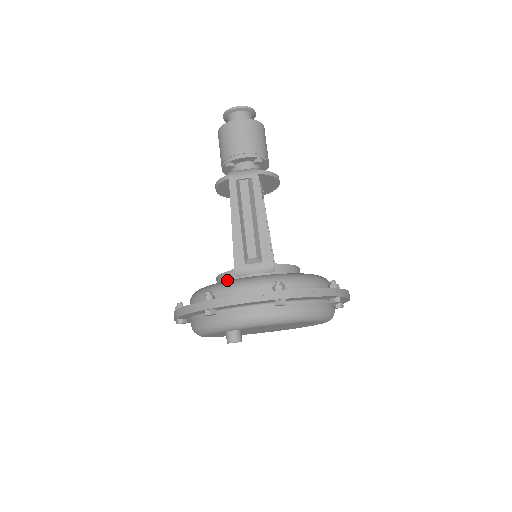
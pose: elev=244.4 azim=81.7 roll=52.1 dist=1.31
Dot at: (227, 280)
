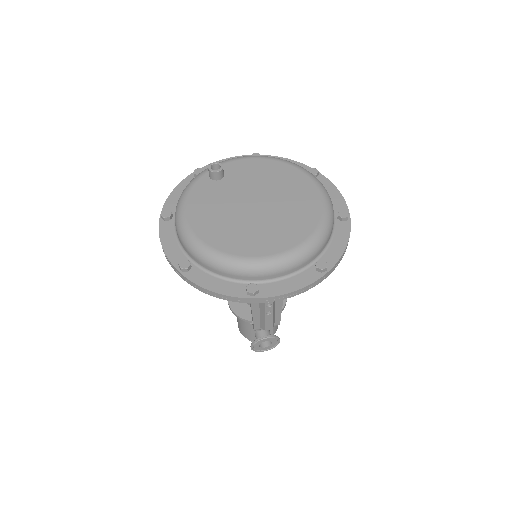
Dot at: occluded
